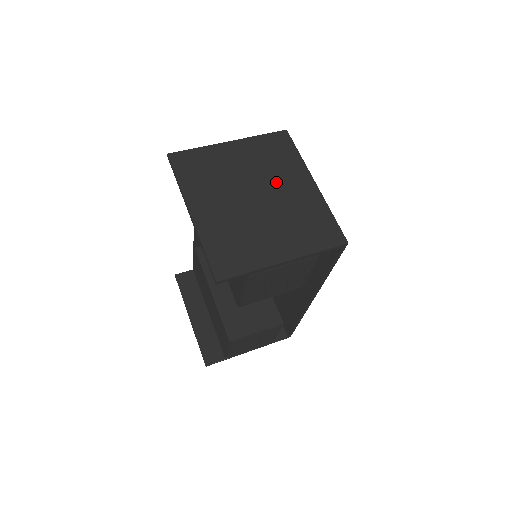
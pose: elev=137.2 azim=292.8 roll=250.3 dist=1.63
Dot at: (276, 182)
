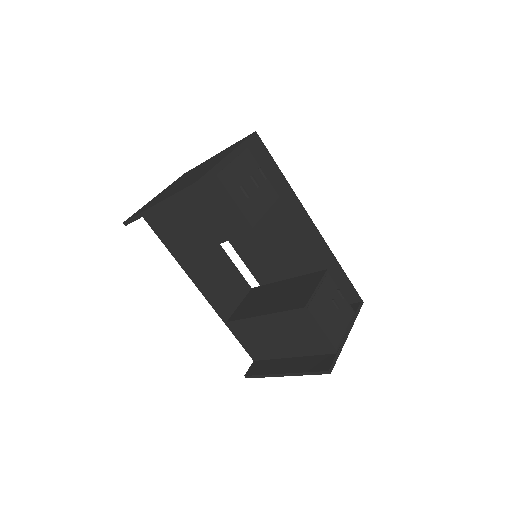
Dot at: occluded
